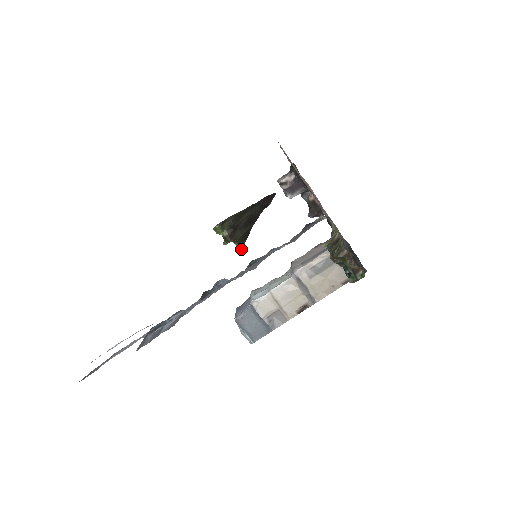
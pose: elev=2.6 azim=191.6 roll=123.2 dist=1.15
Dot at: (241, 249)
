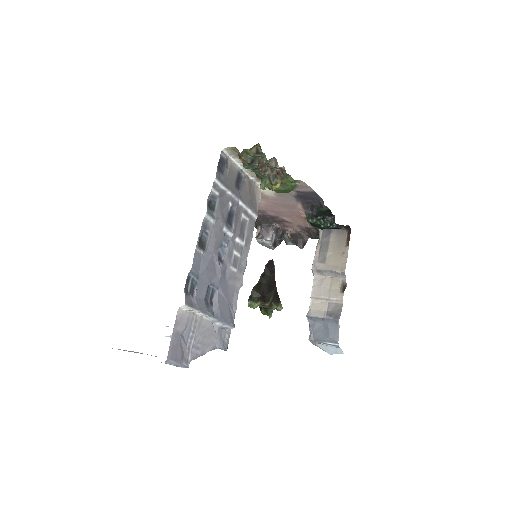
Dot at: (282, 308)
